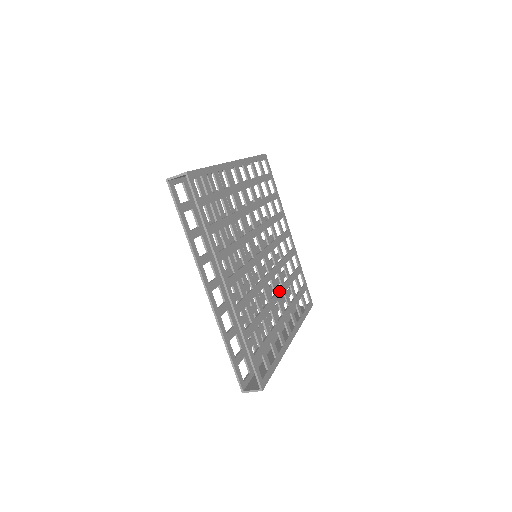
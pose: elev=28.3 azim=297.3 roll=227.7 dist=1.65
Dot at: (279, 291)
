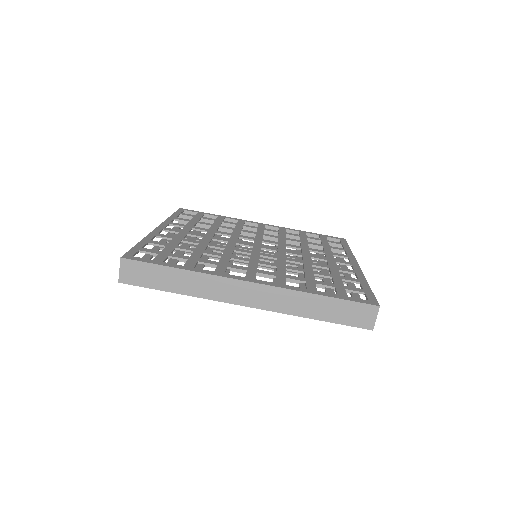
Dot at: (262, 262)
